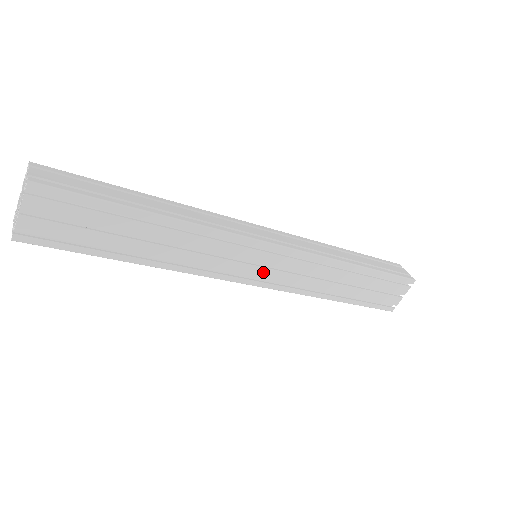
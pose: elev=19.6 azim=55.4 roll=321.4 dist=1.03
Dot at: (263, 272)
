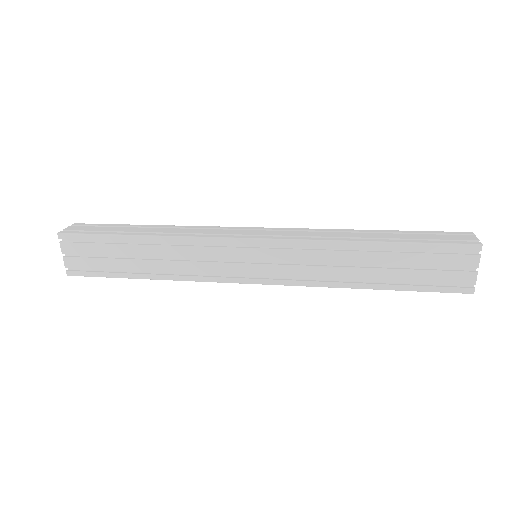
Dot at: (258, 269)
